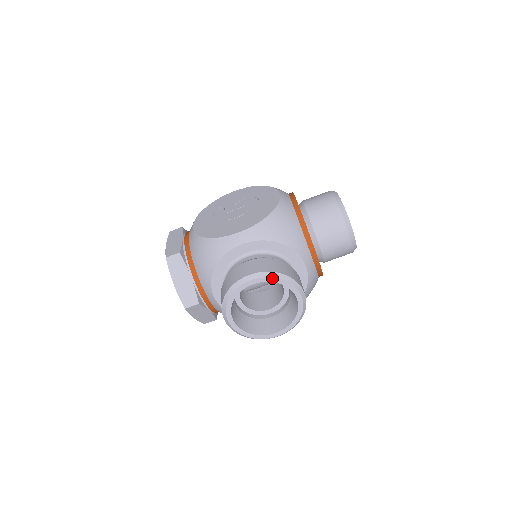
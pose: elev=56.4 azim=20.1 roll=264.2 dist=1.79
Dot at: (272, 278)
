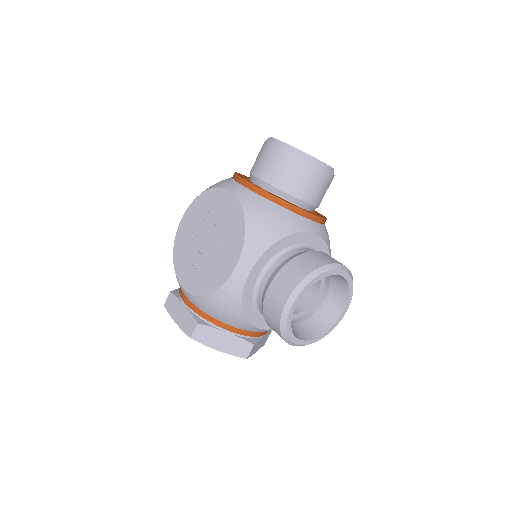
Dot at: (308, 284)
